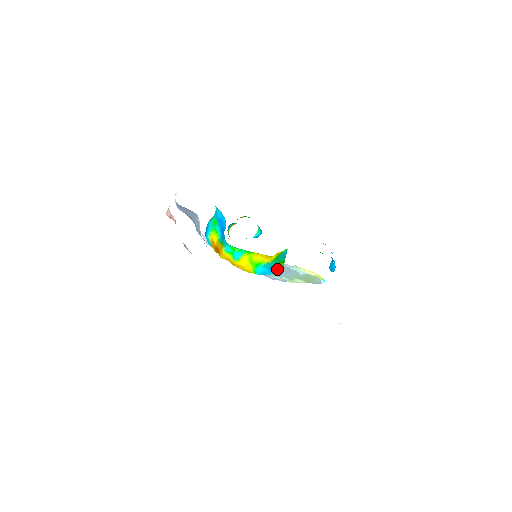
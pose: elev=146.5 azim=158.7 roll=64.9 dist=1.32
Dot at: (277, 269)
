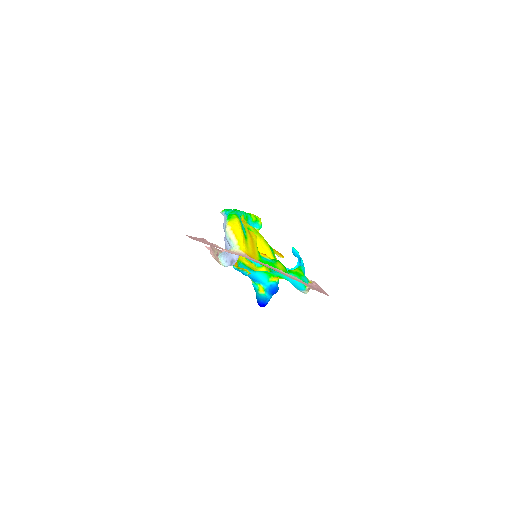
Dot at: (263, 268)
